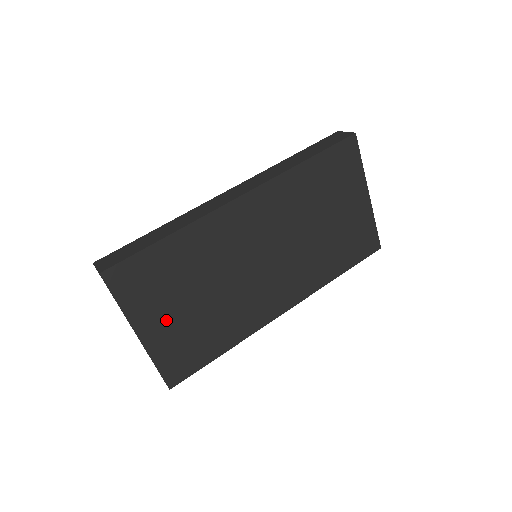
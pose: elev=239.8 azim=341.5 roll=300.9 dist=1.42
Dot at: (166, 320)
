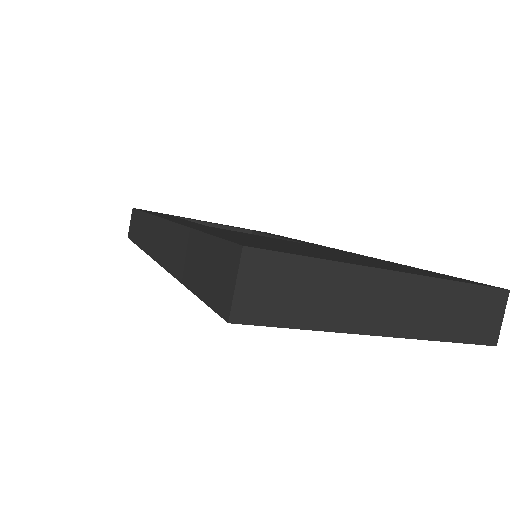
Dot at: occluded
